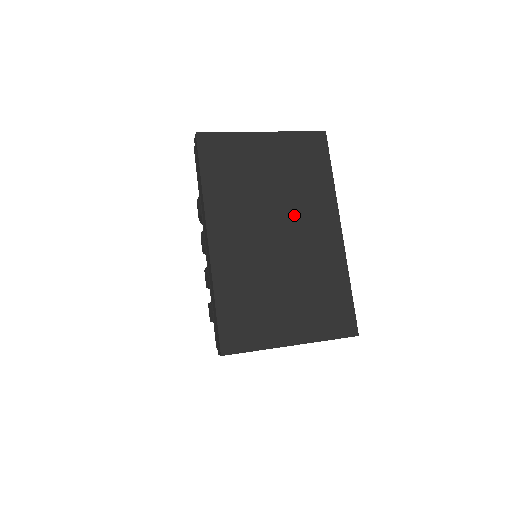
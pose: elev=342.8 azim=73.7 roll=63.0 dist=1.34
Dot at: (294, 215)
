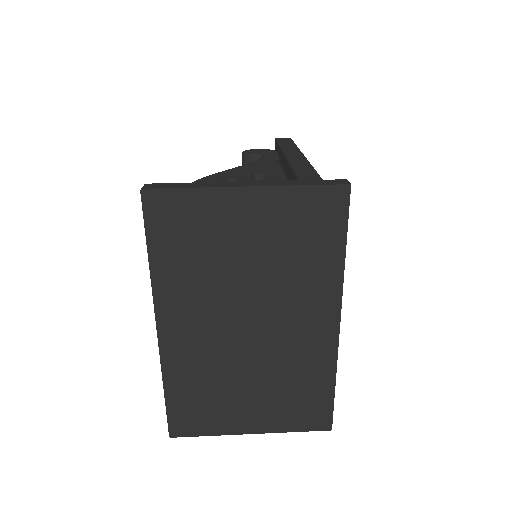
Dot at: (276, 304)
